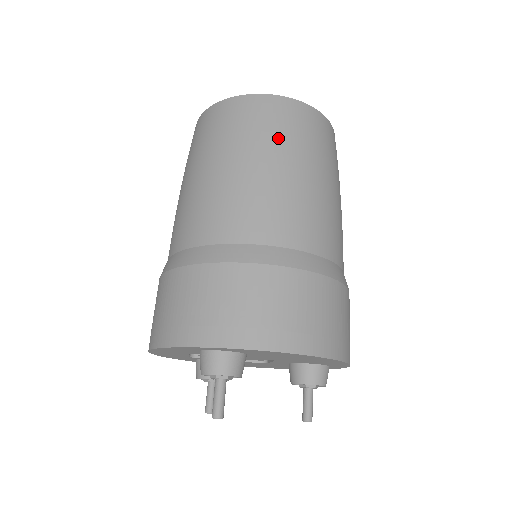
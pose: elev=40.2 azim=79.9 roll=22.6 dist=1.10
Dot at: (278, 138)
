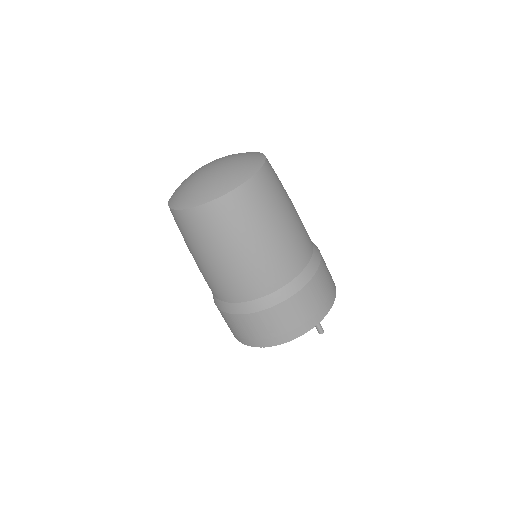
Dot at: (196, 242)
